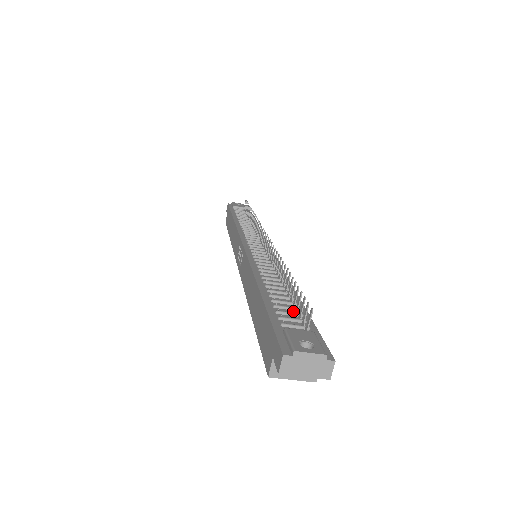
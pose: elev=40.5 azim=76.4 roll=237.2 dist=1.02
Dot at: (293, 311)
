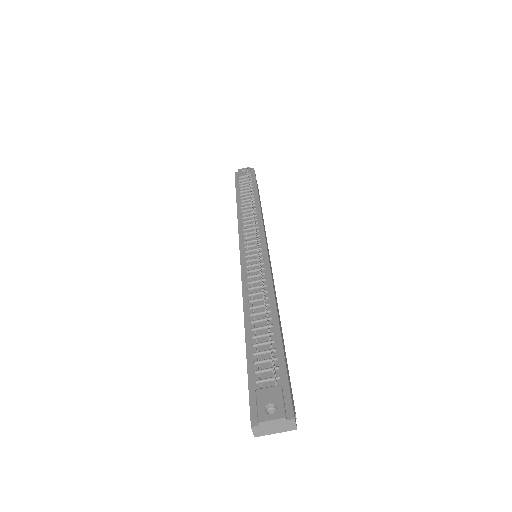
Dot at: (270, 354)
